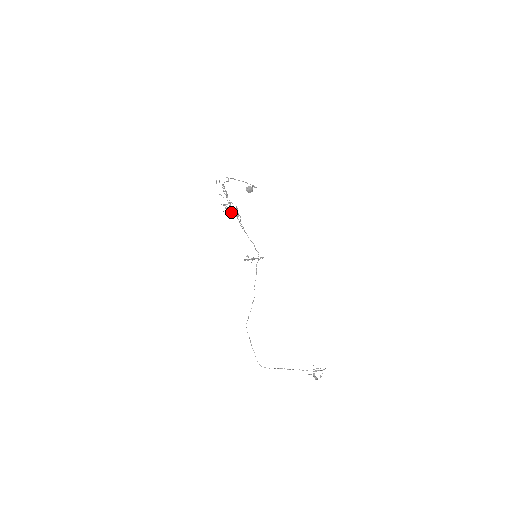
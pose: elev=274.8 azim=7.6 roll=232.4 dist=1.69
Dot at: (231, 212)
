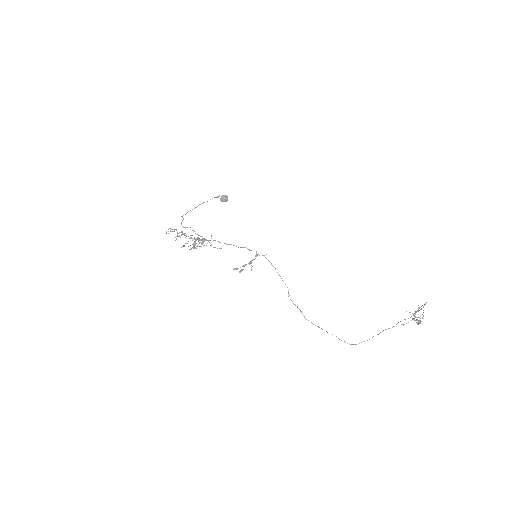
Dot at: (195, 245)
